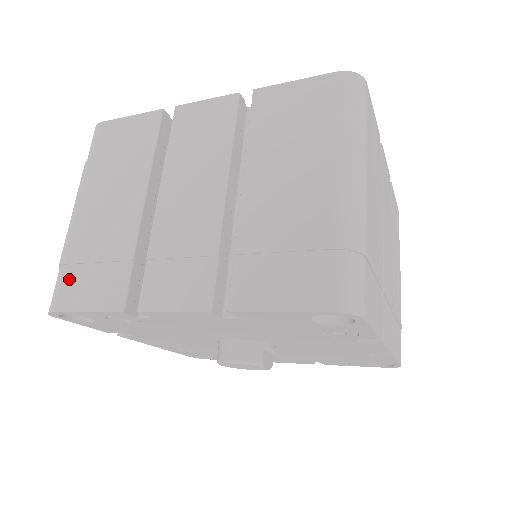
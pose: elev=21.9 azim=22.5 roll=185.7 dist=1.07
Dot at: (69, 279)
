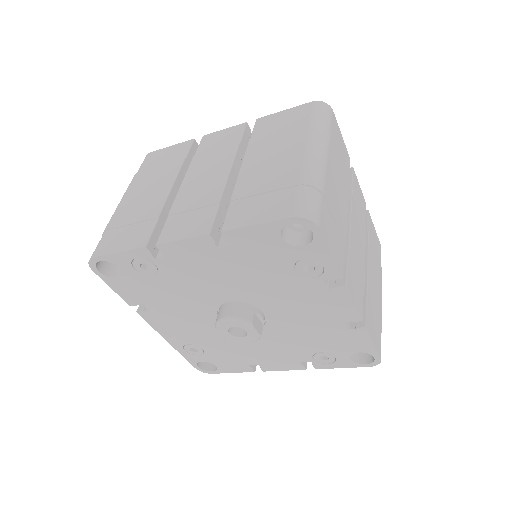
Dot at: (109, 237)
